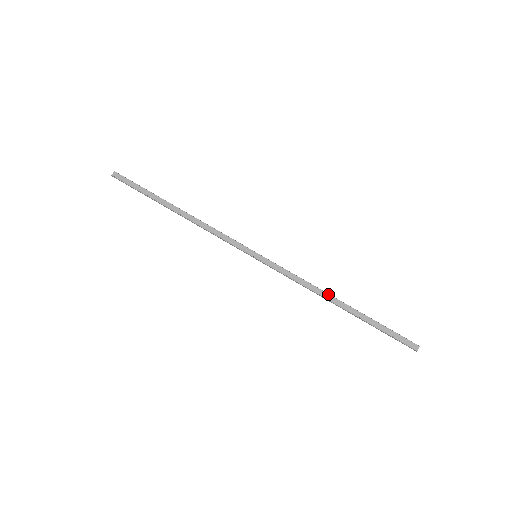
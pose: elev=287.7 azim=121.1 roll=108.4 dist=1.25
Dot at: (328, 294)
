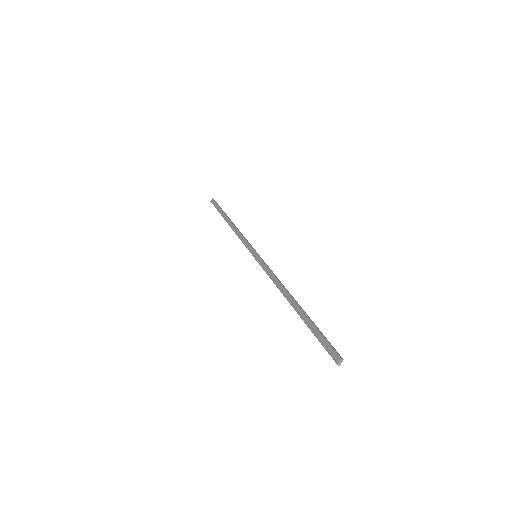
Dot at: (287, 291)
